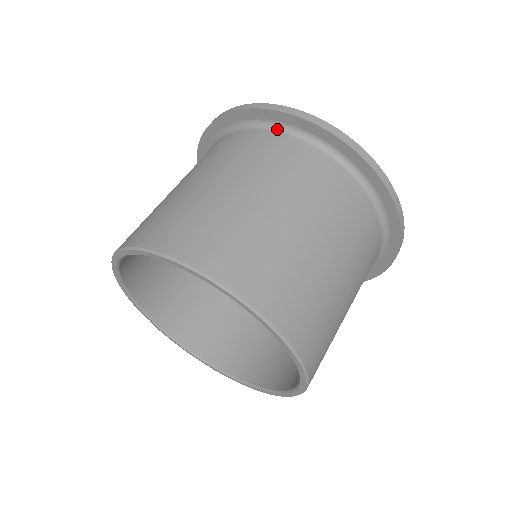
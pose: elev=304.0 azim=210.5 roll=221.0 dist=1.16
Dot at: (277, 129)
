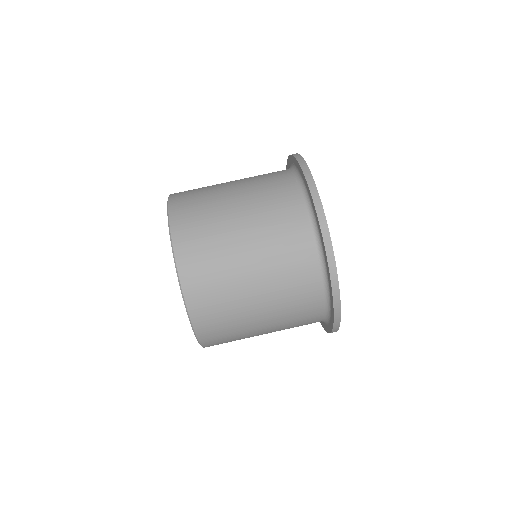
Dot at: (293, 170)
